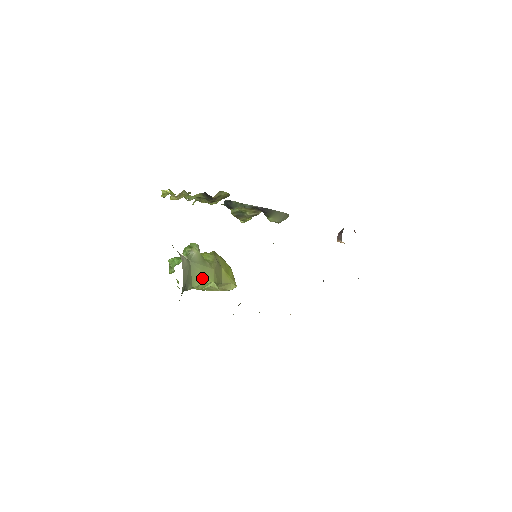
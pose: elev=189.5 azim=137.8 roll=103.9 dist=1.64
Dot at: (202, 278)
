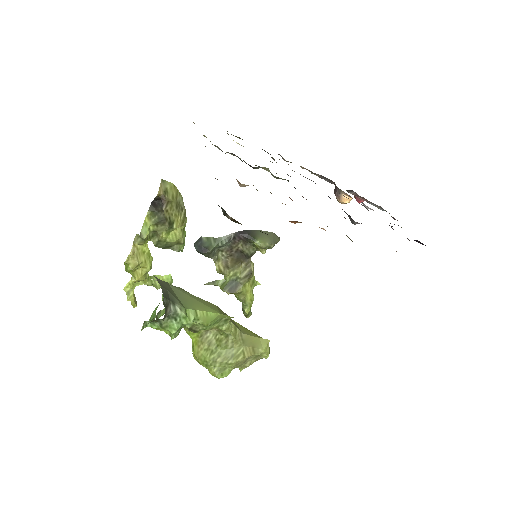
Dot at: (198, 305)
